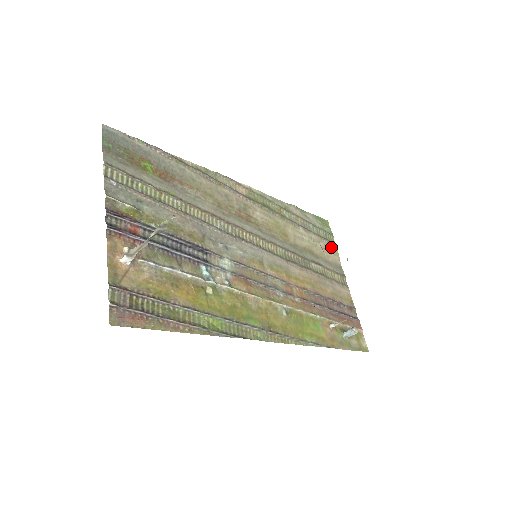
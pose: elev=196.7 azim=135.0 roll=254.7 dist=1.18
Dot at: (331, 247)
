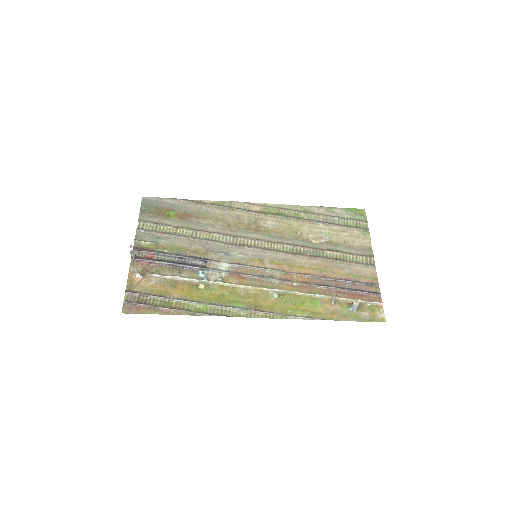
Dot at: (360, 233)
